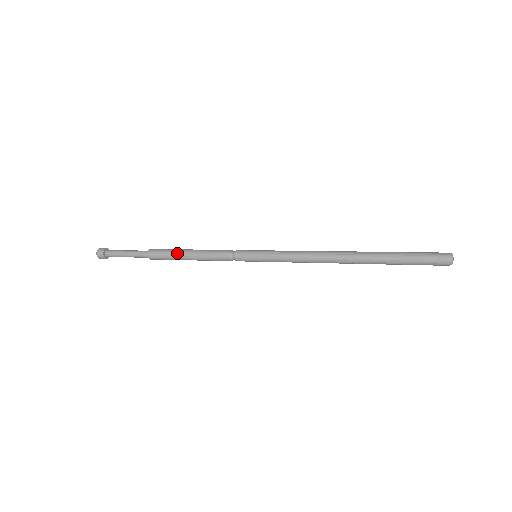
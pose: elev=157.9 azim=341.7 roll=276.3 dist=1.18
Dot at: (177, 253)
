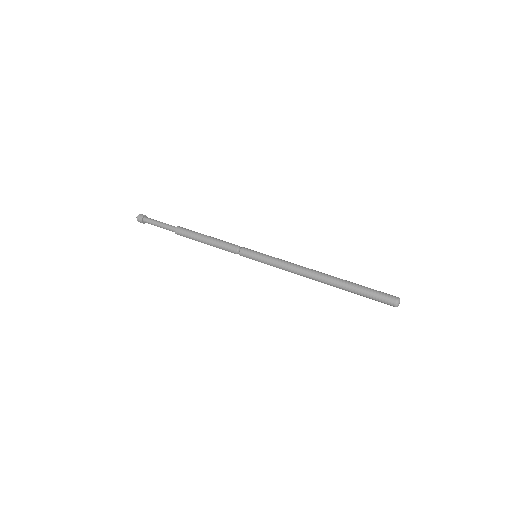
Dot at: (200, 233)
